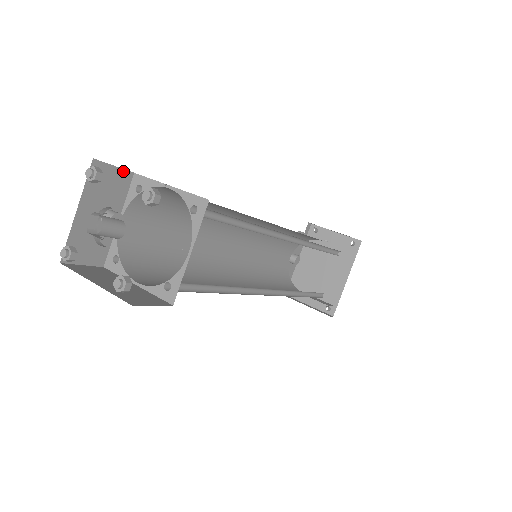
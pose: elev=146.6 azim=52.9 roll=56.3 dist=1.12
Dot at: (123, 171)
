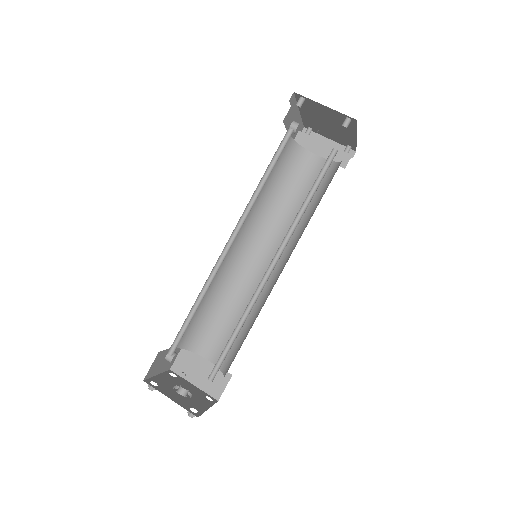
Dot at: (155, 359)
